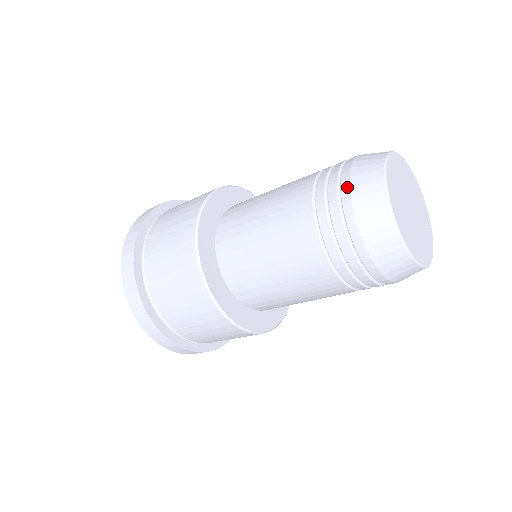
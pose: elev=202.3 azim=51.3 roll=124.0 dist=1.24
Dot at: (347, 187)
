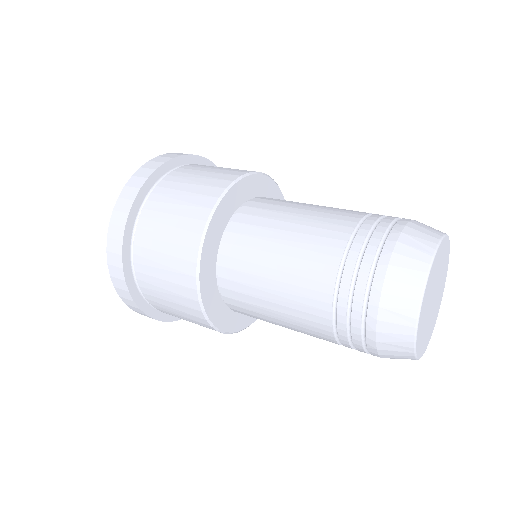
Dot at: (381, 278)
